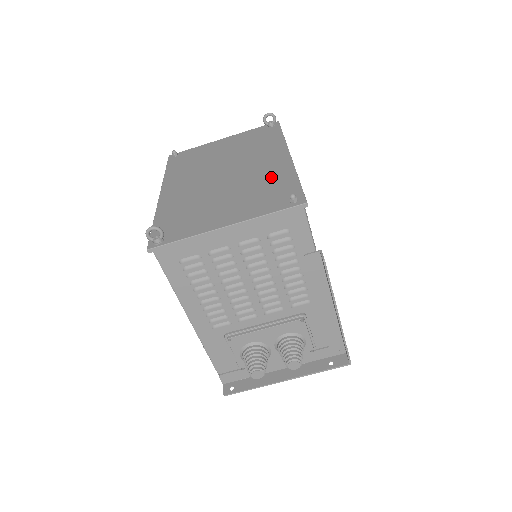
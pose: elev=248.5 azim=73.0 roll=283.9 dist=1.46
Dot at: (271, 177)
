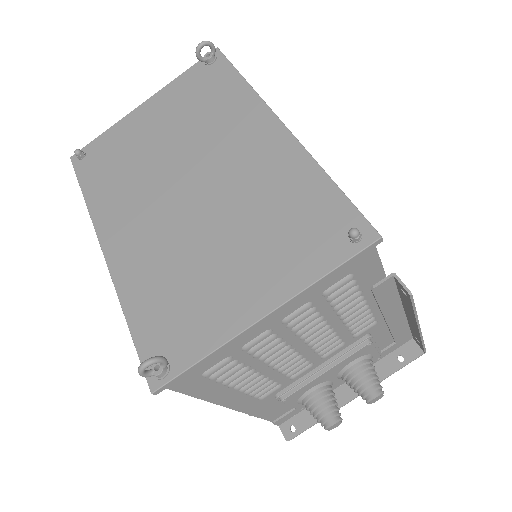
Dot at: (280, 183)
